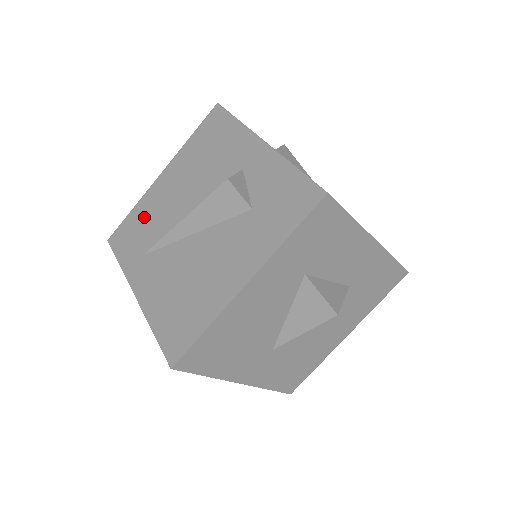
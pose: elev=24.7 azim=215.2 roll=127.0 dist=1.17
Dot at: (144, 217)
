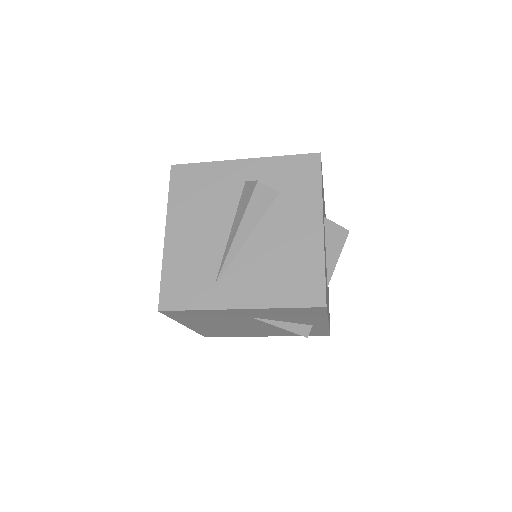
Dot at: (183, 266)
